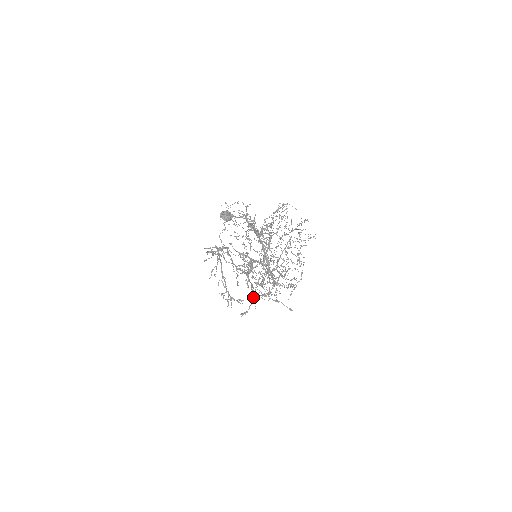
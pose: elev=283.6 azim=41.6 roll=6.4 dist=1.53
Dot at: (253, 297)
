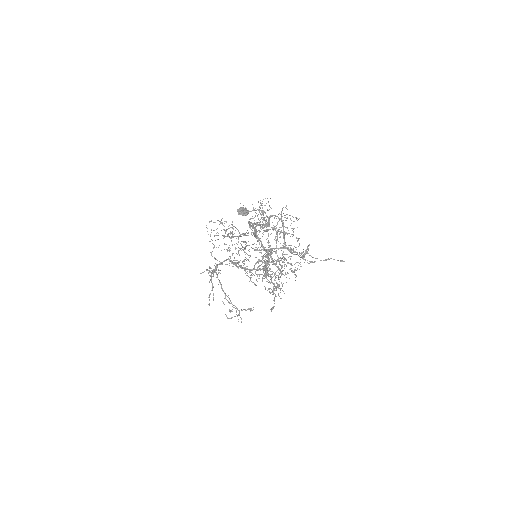
Dot at: (273, 291)
